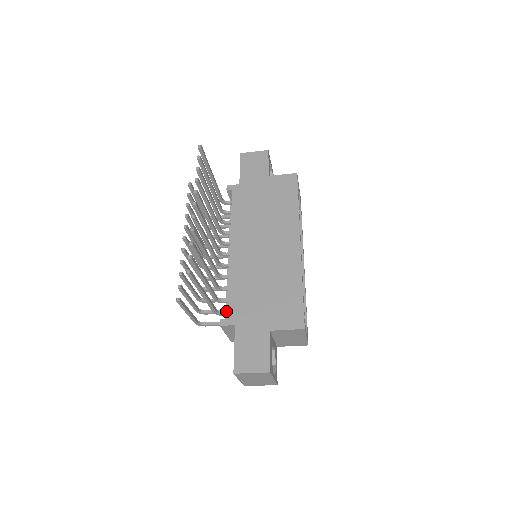
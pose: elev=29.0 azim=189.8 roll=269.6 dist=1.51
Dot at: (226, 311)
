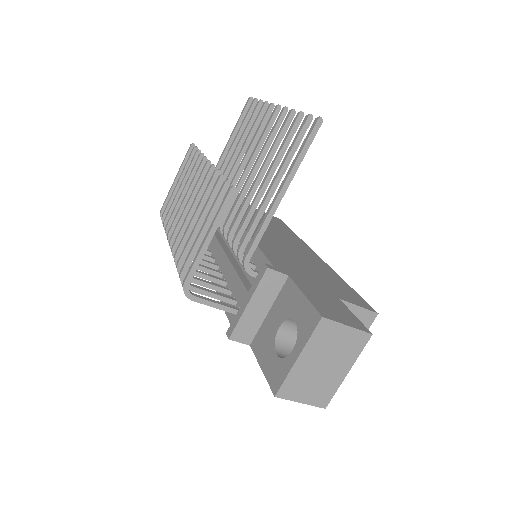
Dot at: occluded
